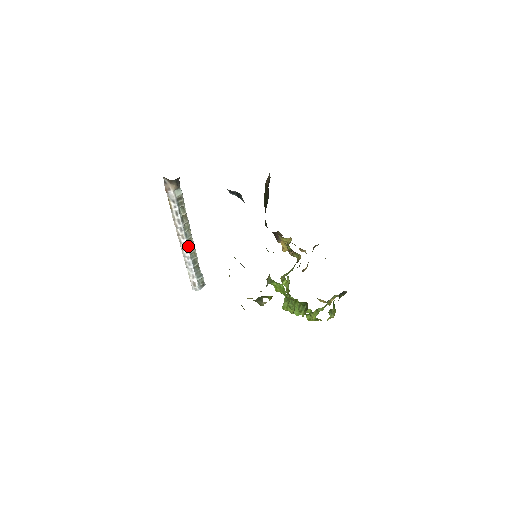
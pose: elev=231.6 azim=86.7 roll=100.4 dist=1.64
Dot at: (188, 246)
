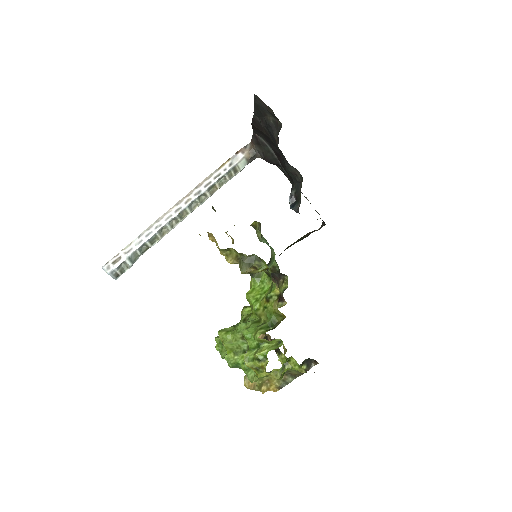
Dot at: (177, 215)
